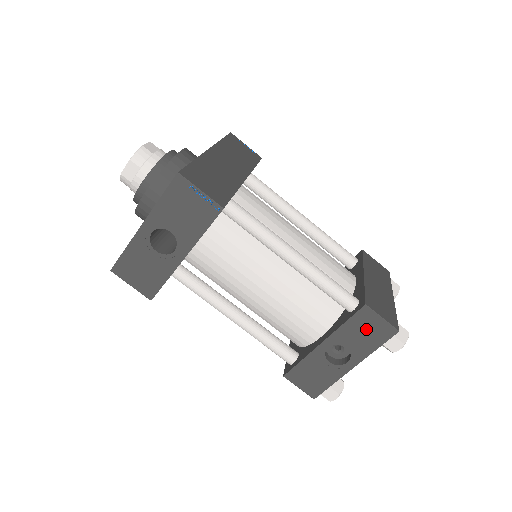
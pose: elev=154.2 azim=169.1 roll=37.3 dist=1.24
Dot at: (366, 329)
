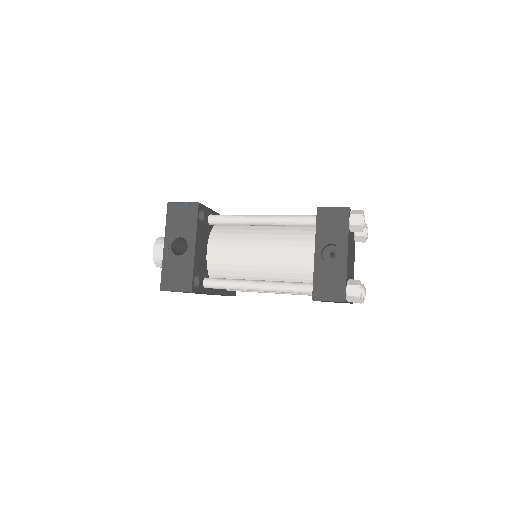
Dot at: (331, 222)
